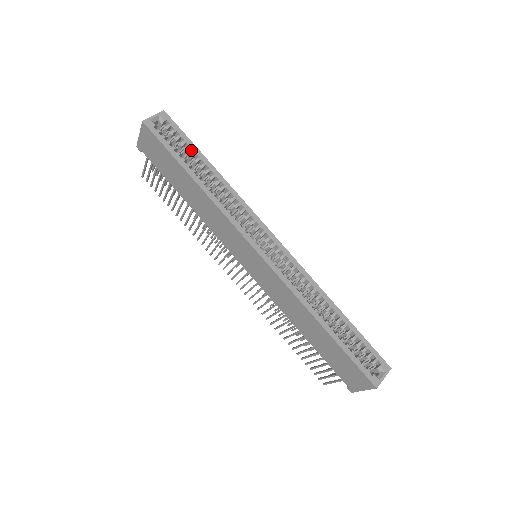
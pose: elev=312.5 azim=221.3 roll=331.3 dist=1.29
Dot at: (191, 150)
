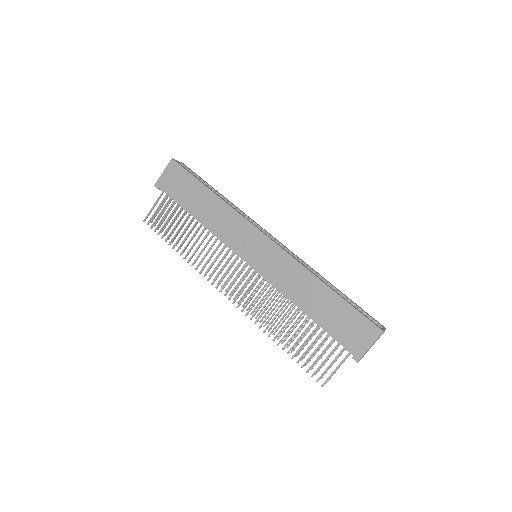
Dot at: occluded
